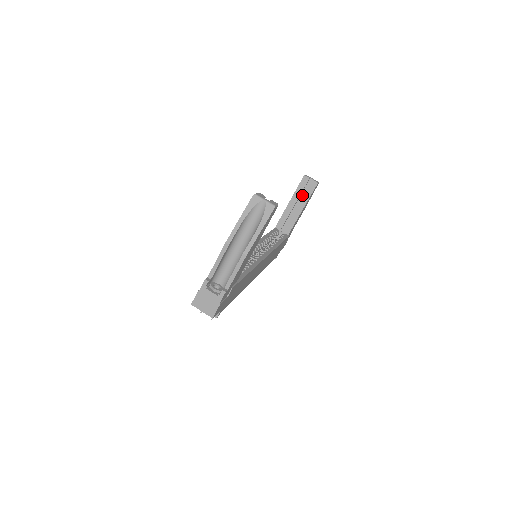
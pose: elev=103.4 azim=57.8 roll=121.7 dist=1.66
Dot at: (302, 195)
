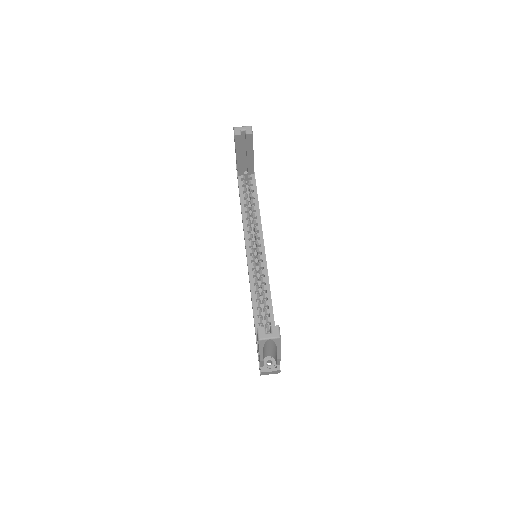
Dot at: (243, 144)
